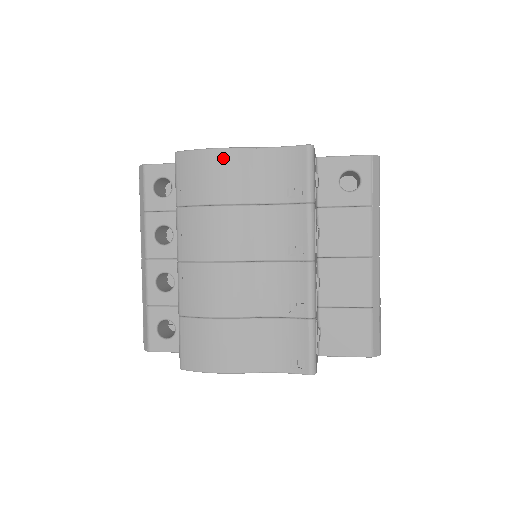
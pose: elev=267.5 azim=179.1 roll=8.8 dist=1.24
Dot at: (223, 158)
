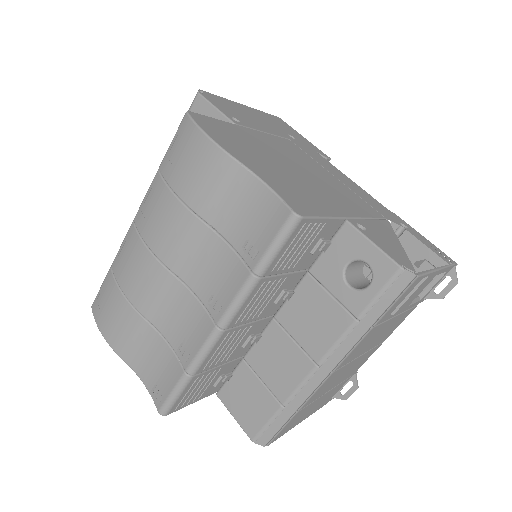
Dot at: (211, 156)
